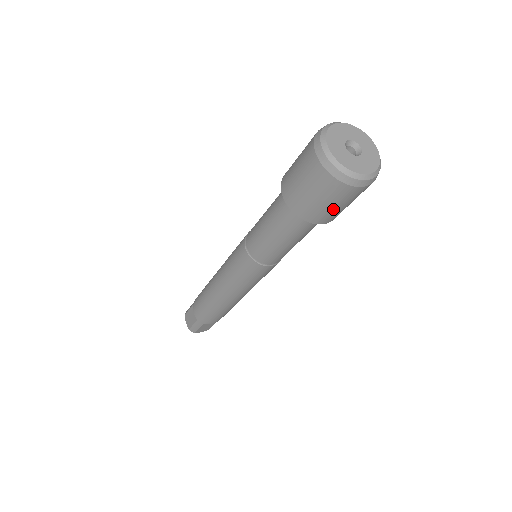
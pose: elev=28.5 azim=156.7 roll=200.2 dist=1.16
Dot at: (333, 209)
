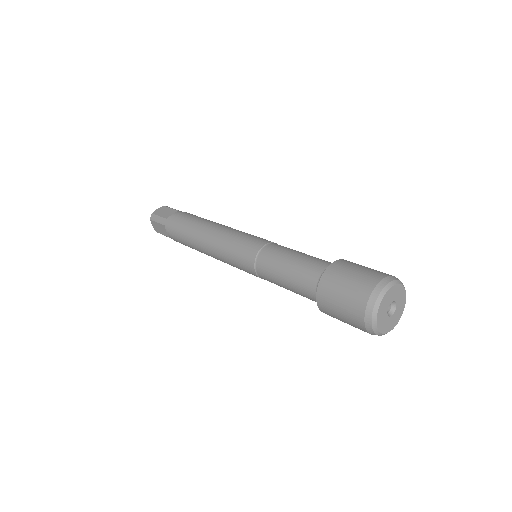
Dot at: occluded
